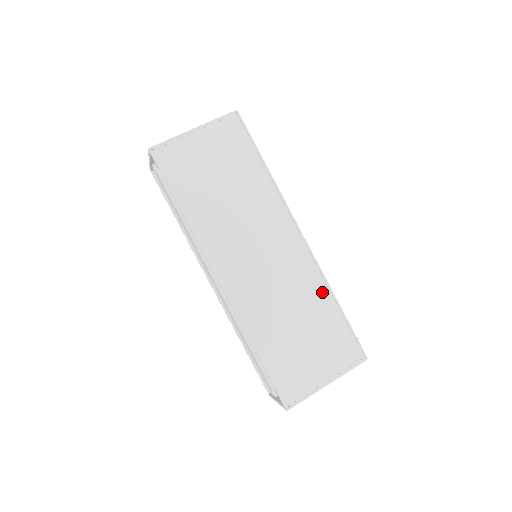
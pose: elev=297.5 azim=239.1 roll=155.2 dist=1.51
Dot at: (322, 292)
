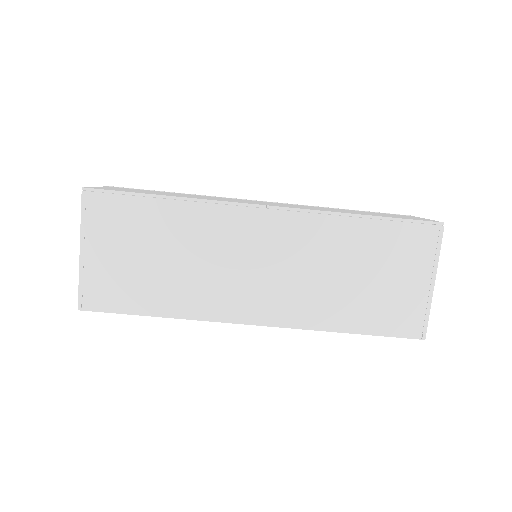
Dot at: (341, 226)
